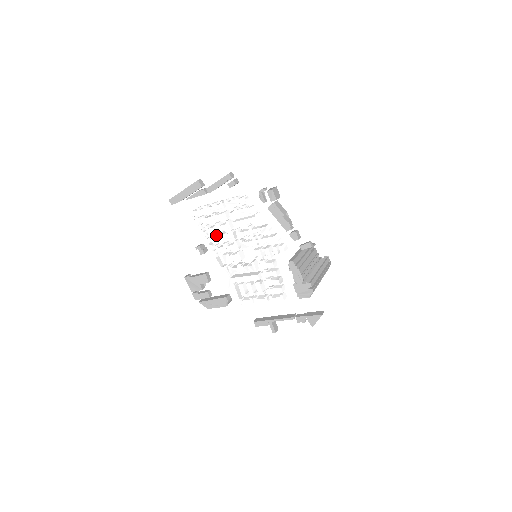
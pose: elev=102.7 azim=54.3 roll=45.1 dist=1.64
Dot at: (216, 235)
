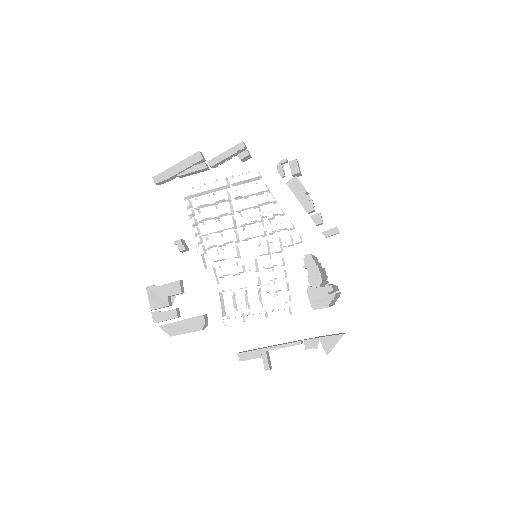
Dot at: occluded
